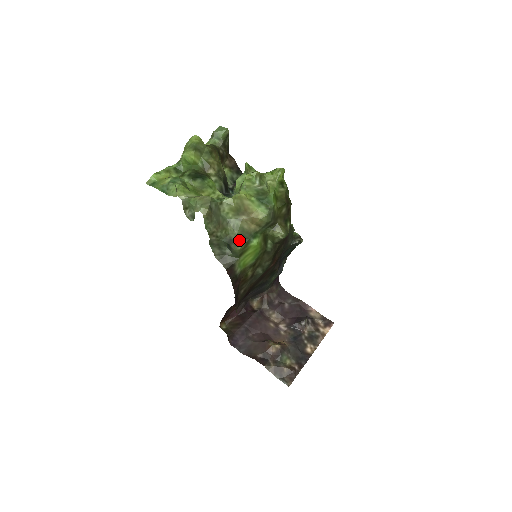
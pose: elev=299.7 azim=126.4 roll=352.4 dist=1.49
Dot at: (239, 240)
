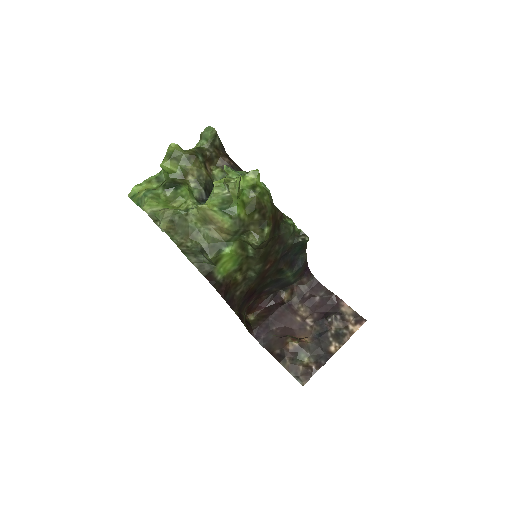
Dot at: (210, 249)
